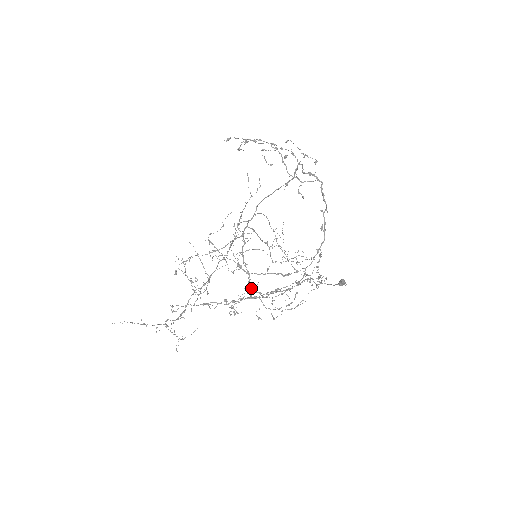
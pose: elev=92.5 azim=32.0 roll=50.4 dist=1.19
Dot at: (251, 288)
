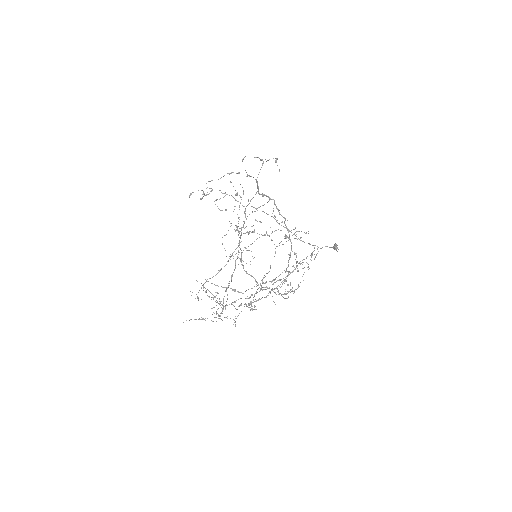
Dot at: occluded
